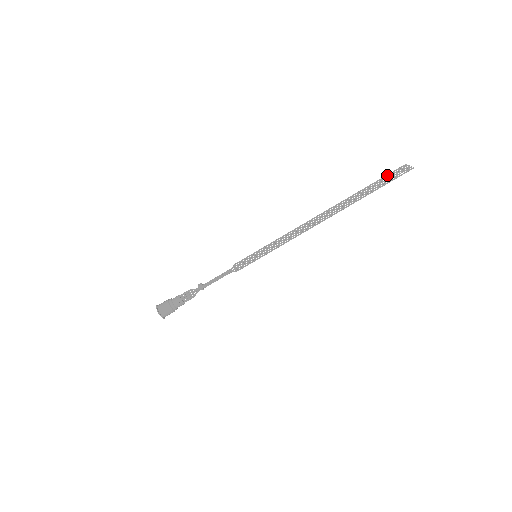
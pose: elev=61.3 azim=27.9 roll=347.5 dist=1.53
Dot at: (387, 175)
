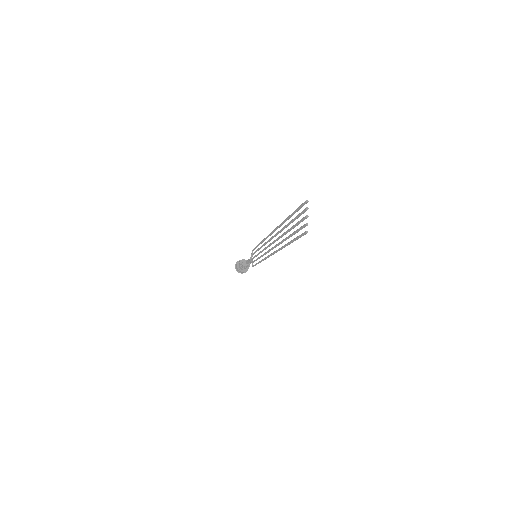
Dot at: (295, 211)
